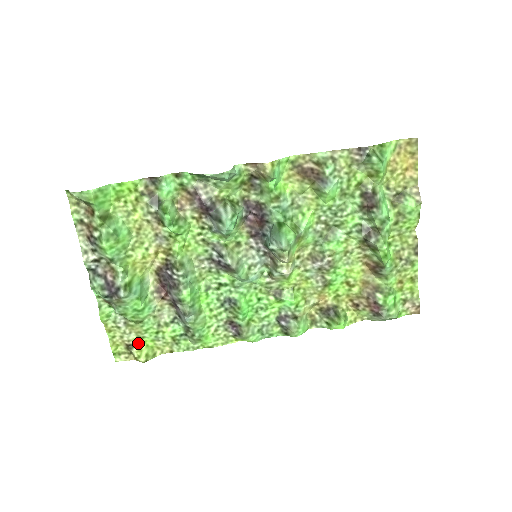
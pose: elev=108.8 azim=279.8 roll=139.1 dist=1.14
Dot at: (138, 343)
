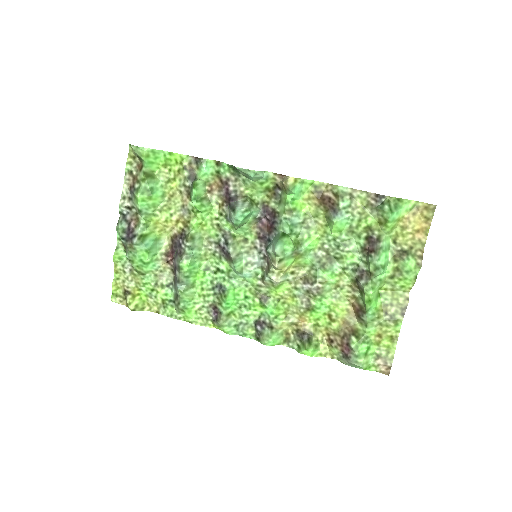
Dot at: (134, 292)
